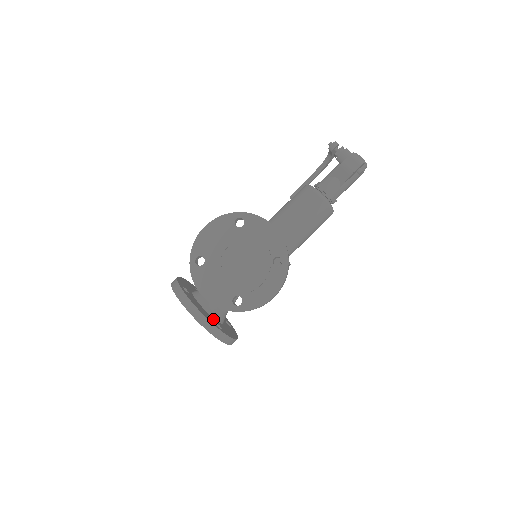
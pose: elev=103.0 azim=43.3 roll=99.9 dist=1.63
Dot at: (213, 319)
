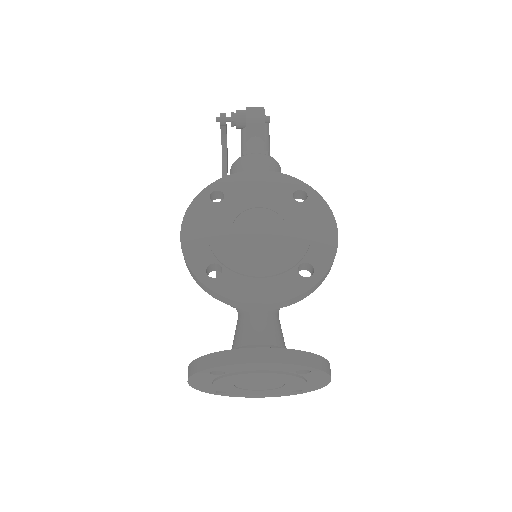
Dot at: occluded
